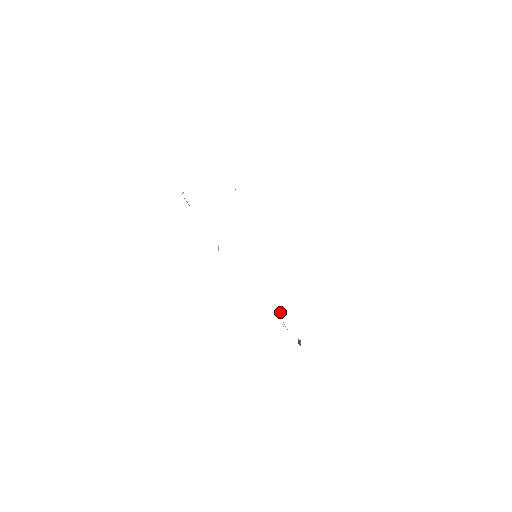
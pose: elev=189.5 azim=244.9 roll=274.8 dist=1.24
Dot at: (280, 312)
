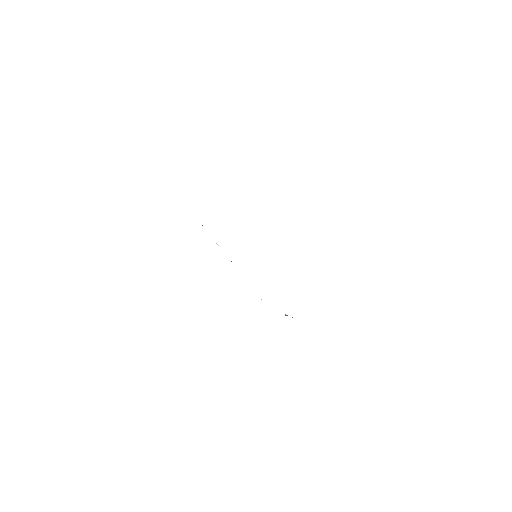
Dot at: occluded
